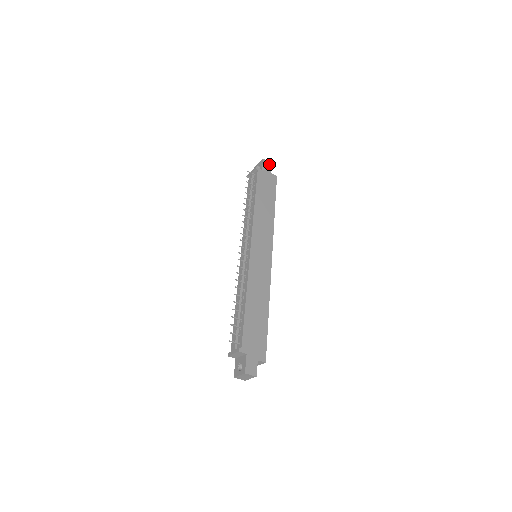
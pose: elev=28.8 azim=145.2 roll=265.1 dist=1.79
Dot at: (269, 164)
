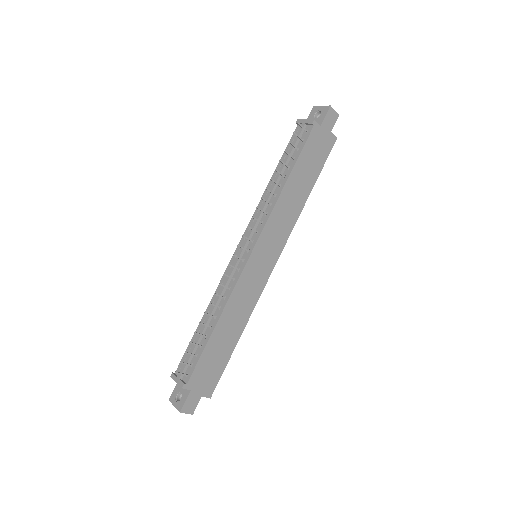
Dot at: (335, 116)
